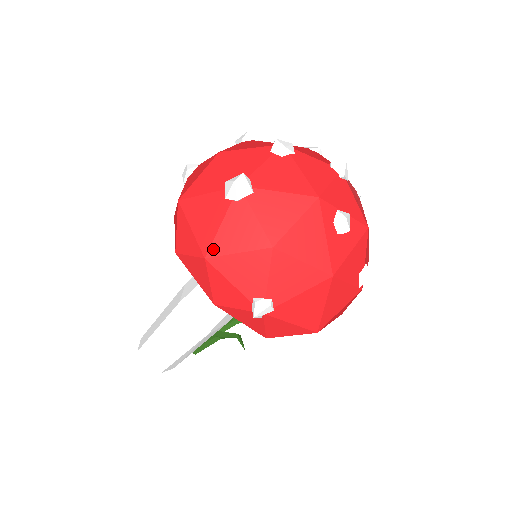
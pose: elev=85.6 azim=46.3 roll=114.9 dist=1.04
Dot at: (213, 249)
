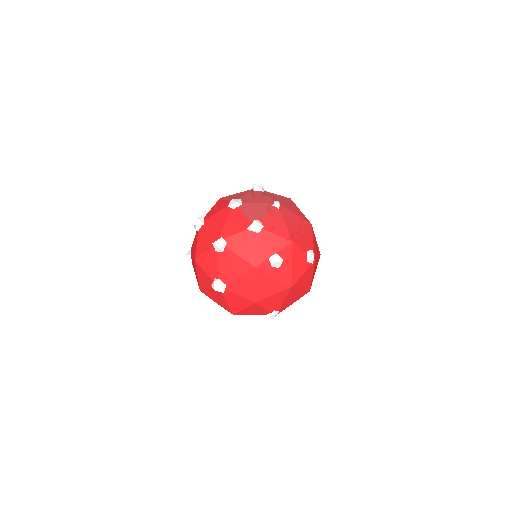
Dot at: (233, 311)
